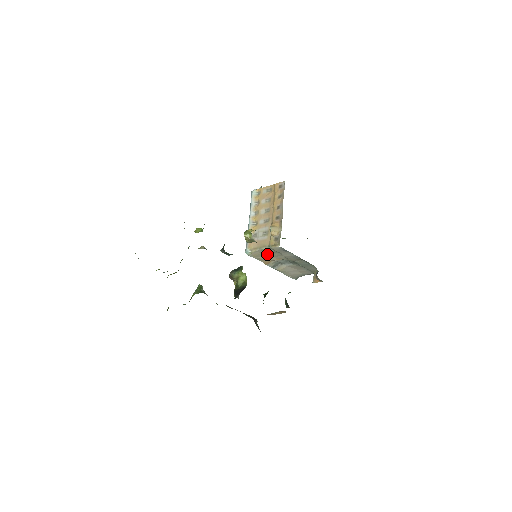
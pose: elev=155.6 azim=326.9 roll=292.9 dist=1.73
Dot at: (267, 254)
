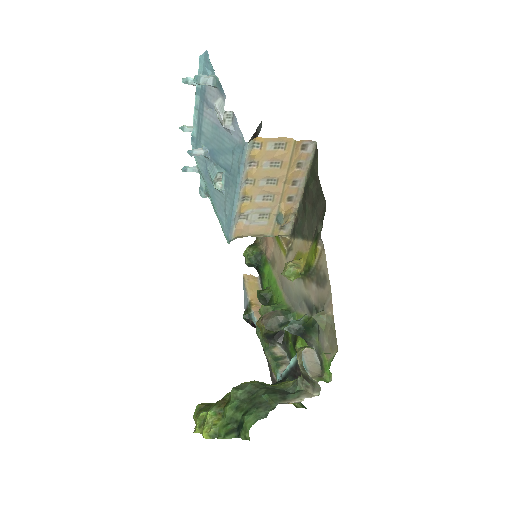
Dot at: occluded
